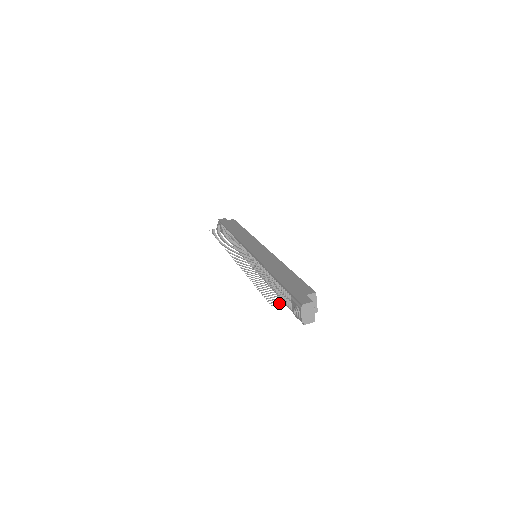
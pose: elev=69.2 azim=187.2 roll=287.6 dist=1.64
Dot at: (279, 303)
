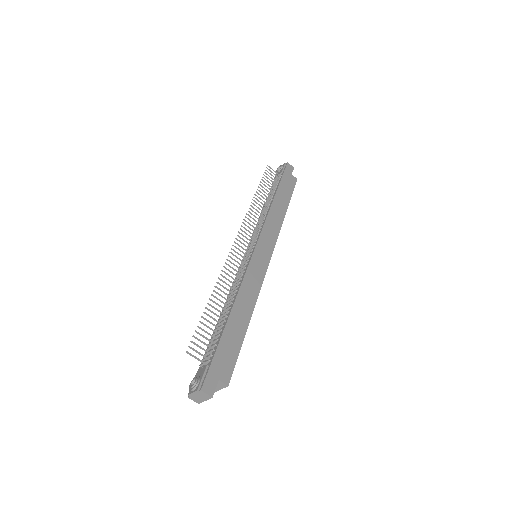
Dot at: (194, 357)
